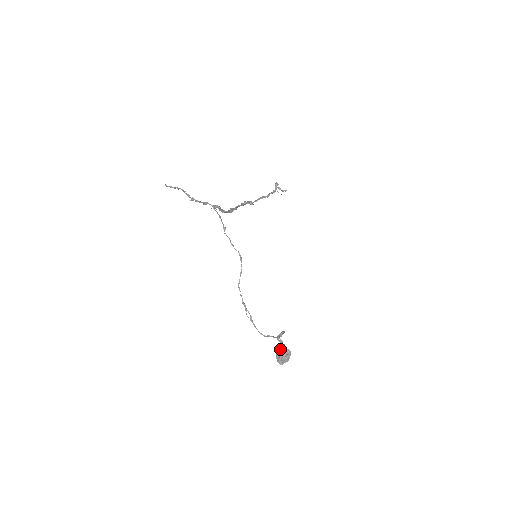
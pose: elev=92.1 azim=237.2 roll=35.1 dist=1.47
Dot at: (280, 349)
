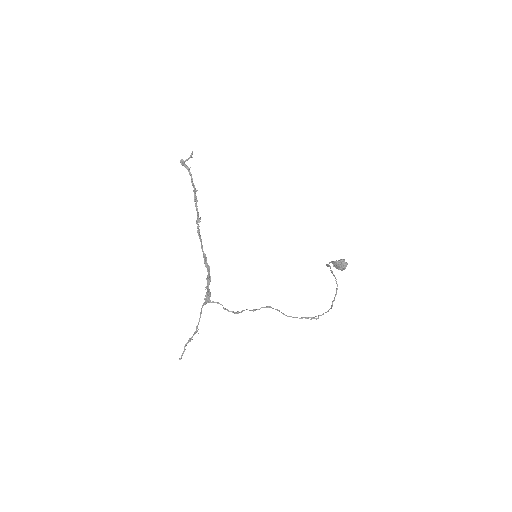
Dot at: (335, 265)
